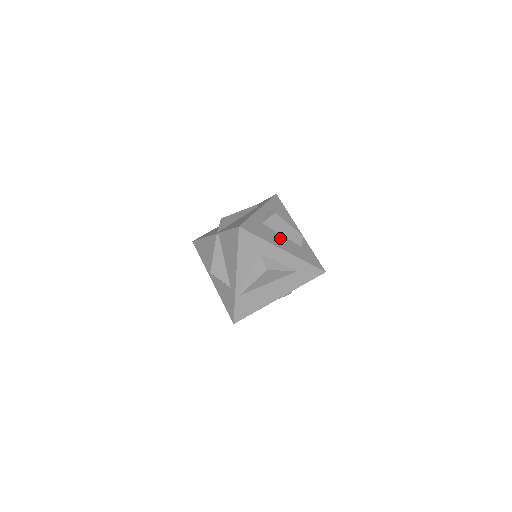
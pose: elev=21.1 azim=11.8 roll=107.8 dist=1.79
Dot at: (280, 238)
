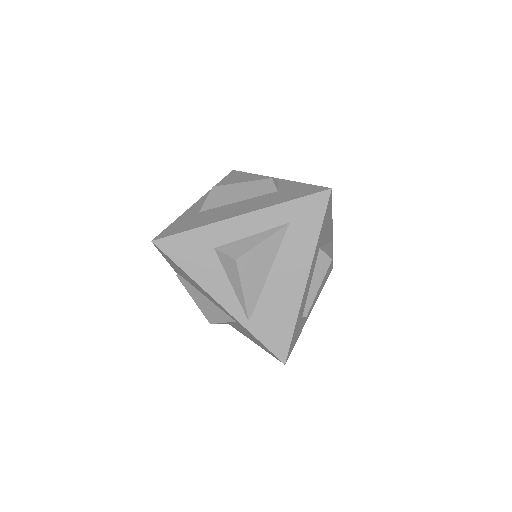
Dot at: (233, 207)
